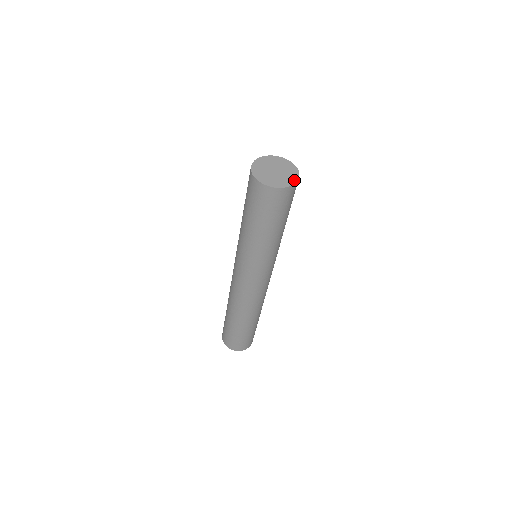
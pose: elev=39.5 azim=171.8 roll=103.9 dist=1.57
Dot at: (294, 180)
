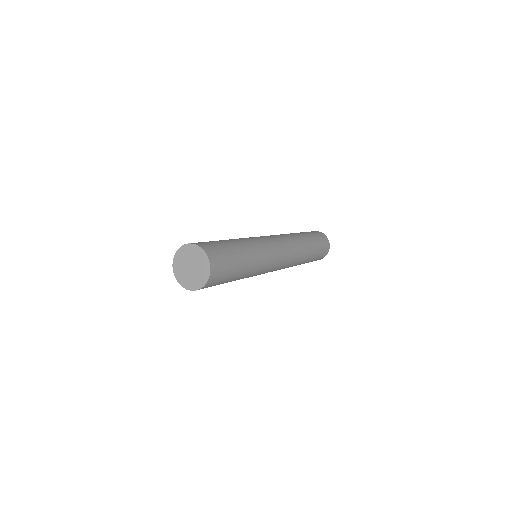
Dot at: (202, 284)
